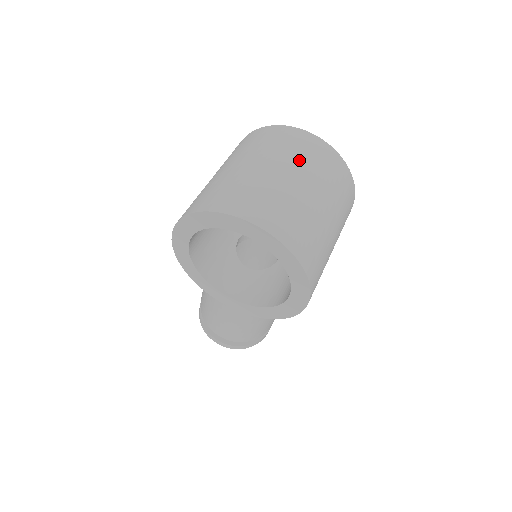
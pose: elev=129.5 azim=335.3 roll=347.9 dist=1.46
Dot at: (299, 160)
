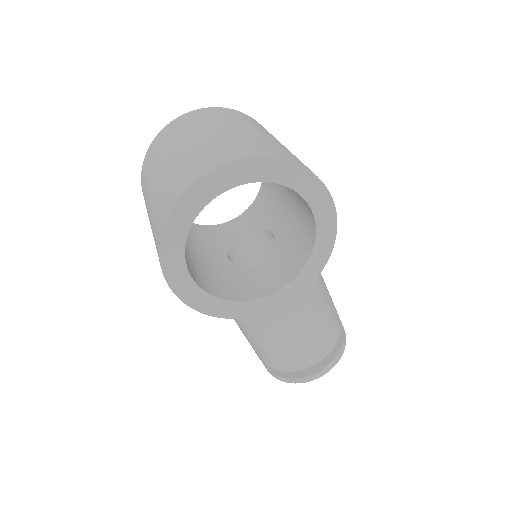
Dot at: (193, 127)
